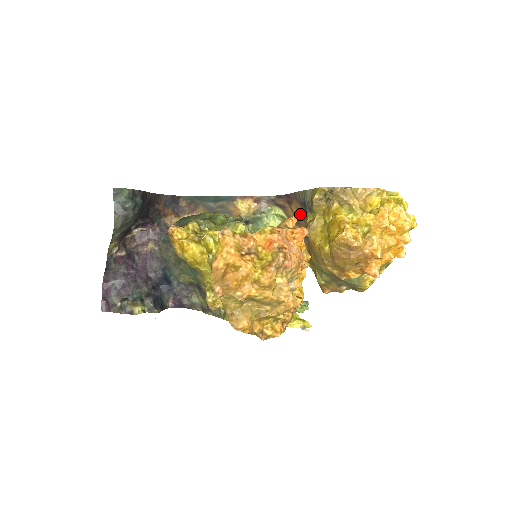
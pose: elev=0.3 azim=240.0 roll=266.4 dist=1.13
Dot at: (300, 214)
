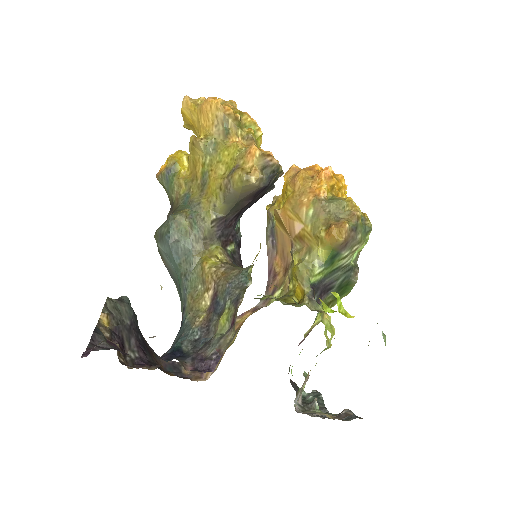
Dot at: (281, 257)
